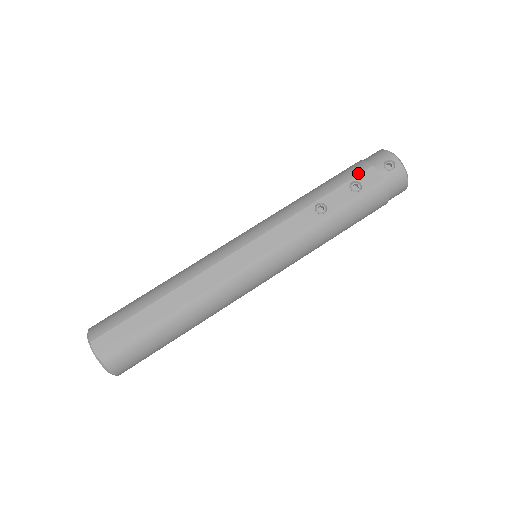
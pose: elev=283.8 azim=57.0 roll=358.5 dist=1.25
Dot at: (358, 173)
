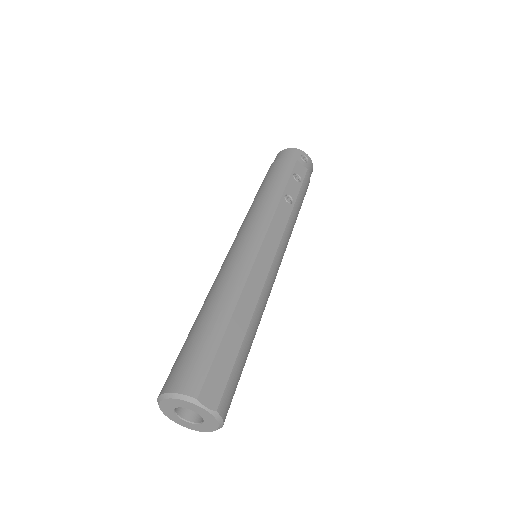
Dot at: (292, 167)
